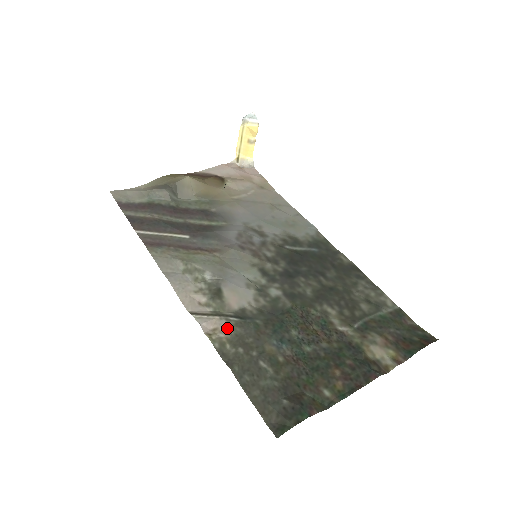
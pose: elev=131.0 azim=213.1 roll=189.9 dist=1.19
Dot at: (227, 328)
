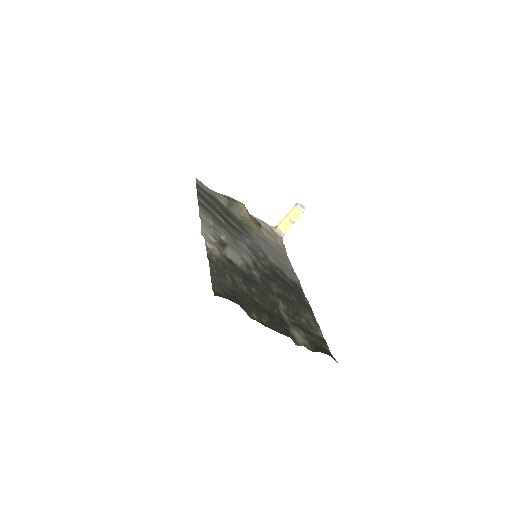
Dot at: (219, 254)
